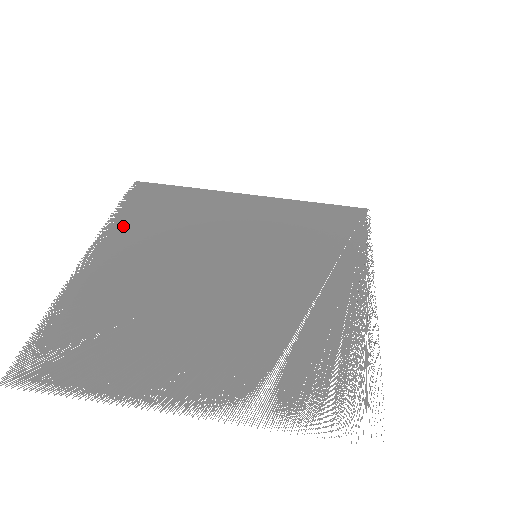
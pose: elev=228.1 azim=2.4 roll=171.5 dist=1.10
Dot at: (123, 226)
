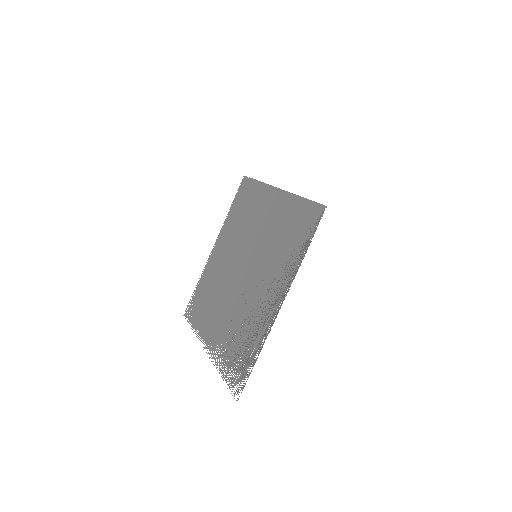
Dot at: (227, 223)
